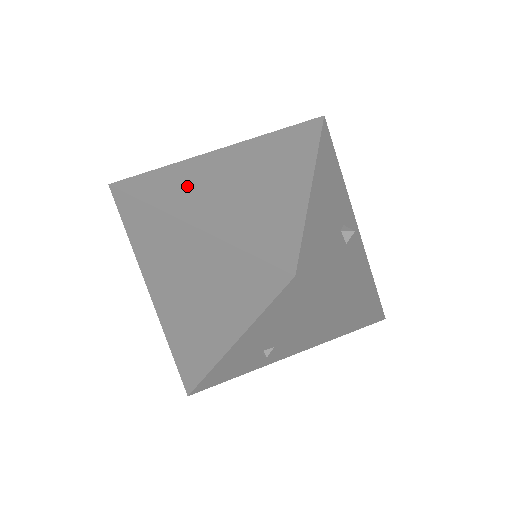
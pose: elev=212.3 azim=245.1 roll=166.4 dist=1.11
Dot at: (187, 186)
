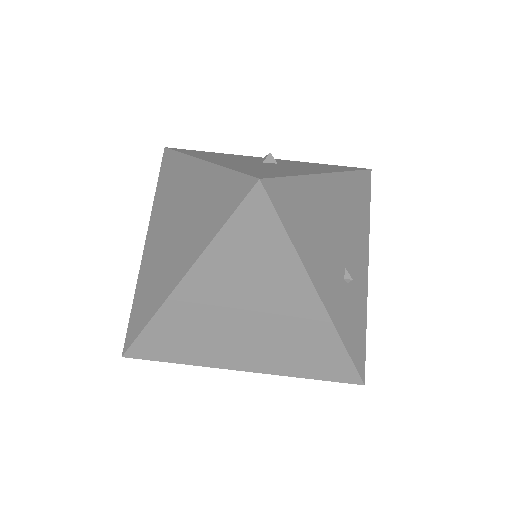
Dot at: (156, 278)
